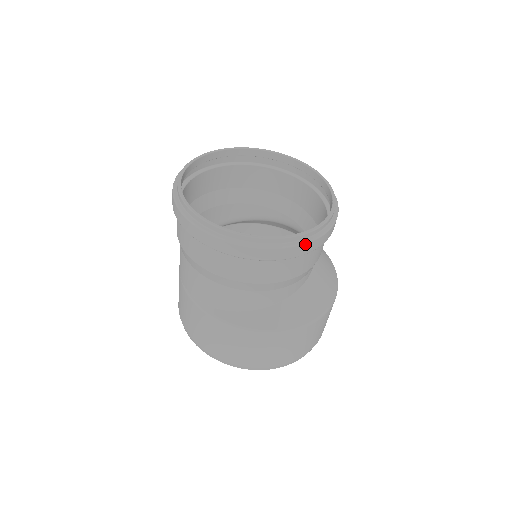
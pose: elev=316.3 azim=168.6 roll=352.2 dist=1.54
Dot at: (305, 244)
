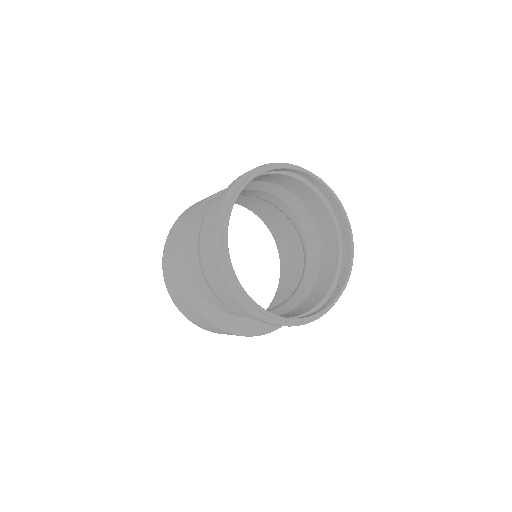
Dot at: occluded
